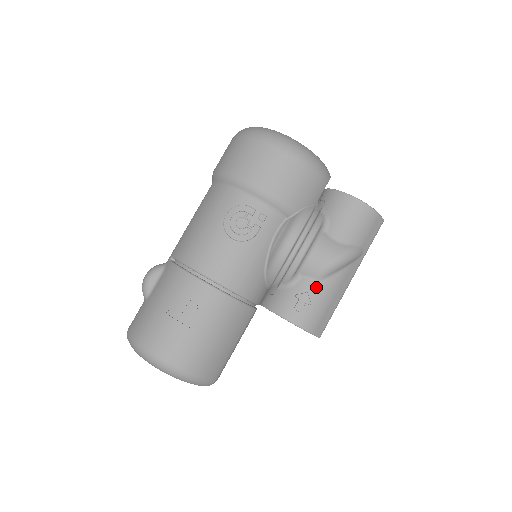
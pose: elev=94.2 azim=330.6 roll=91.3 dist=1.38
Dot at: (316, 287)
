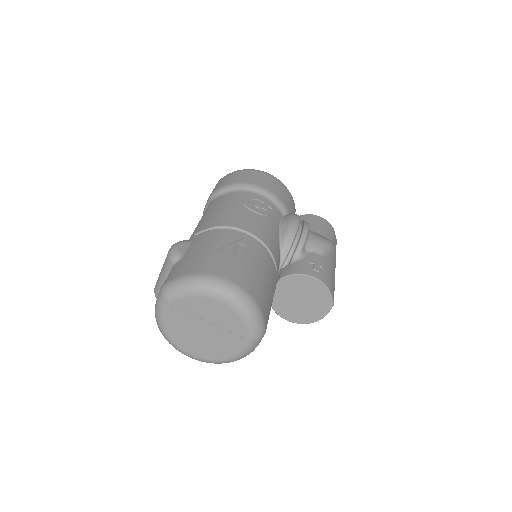
Dot at: (321, 259)
